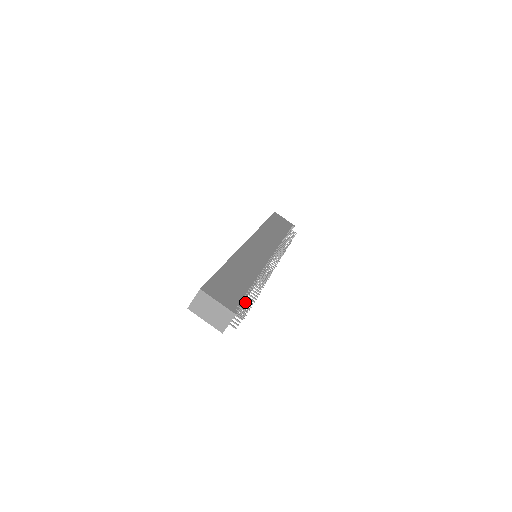
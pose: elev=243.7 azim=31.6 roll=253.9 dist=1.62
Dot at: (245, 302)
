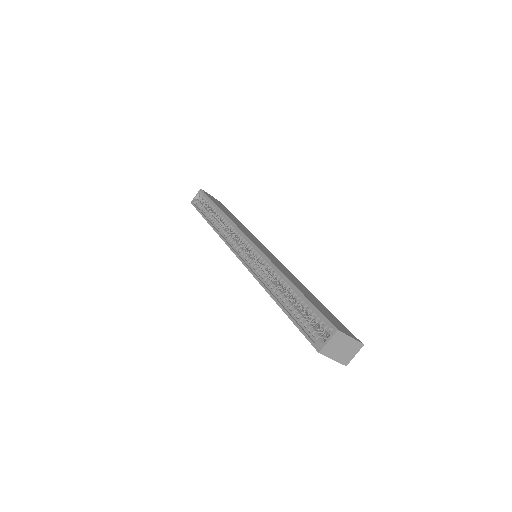
Dot at: occluded
